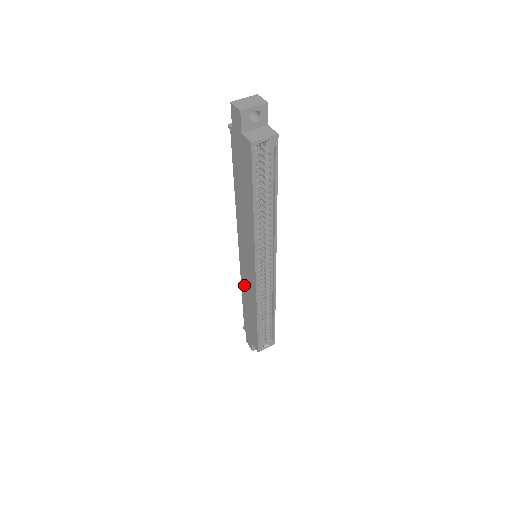
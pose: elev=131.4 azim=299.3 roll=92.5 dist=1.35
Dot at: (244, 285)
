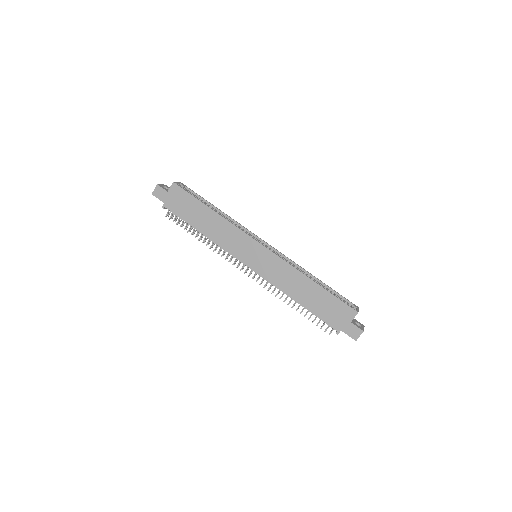
Dot at: (279, 282)
